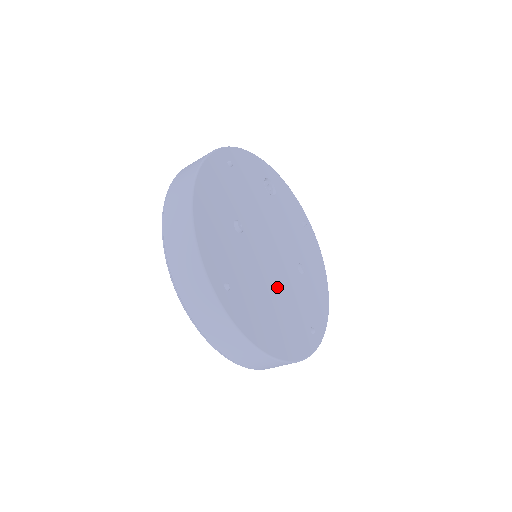
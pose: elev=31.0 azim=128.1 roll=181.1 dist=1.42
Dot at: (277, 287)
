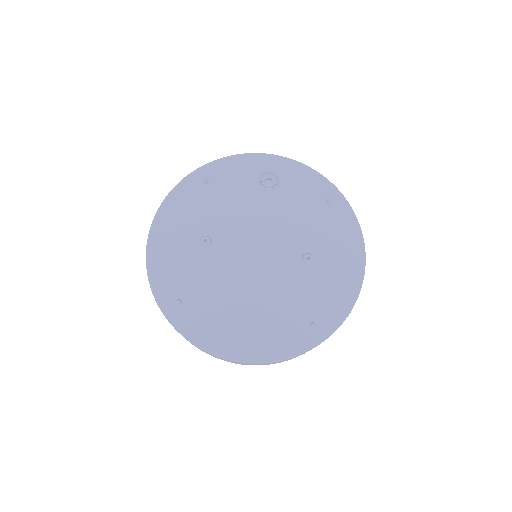
Dot at: (256, 289)
